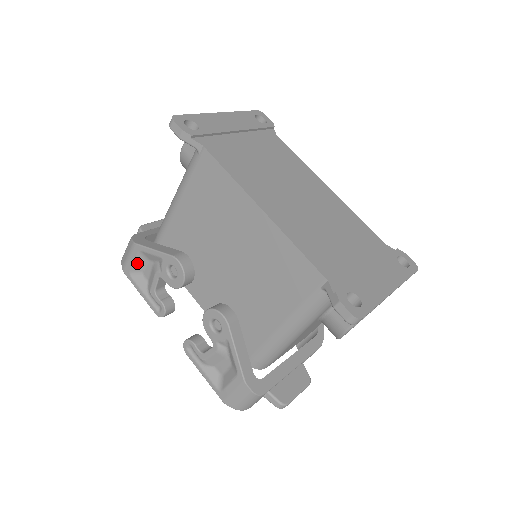
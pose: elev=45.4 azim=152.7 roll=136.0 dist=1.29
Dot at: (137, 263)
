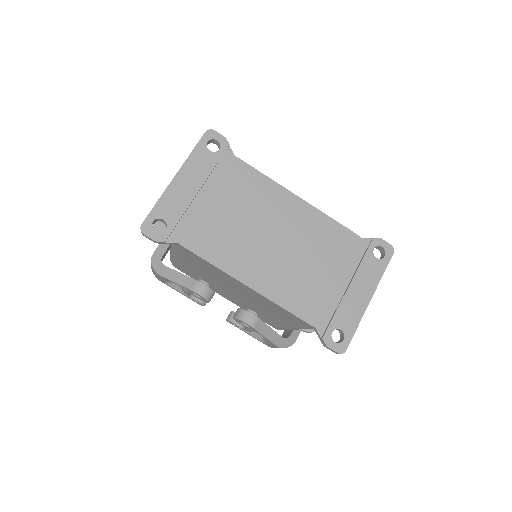
Dot at: (166, 280)
